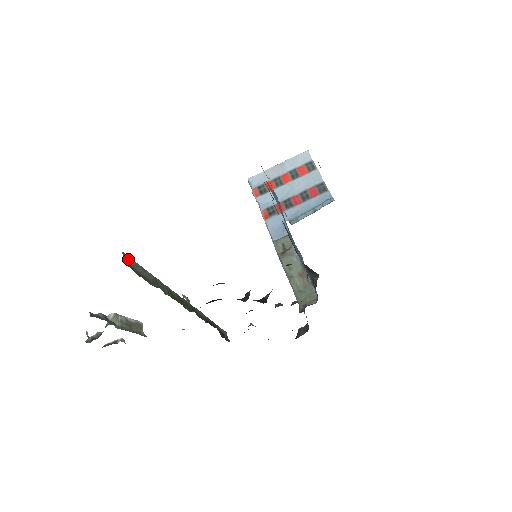
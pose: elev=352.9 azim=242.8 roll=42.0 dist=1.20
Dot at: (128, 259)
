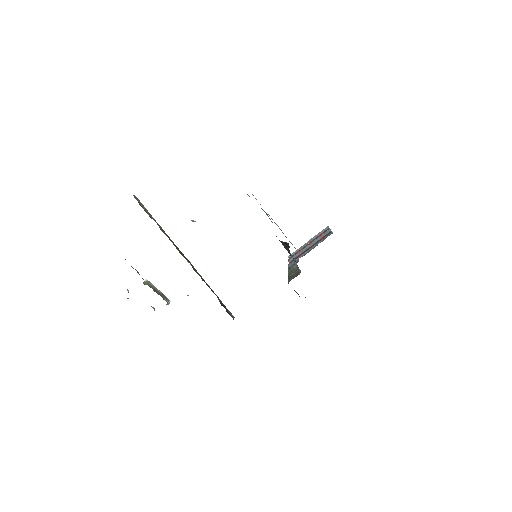
Dot at: (138, 200)
